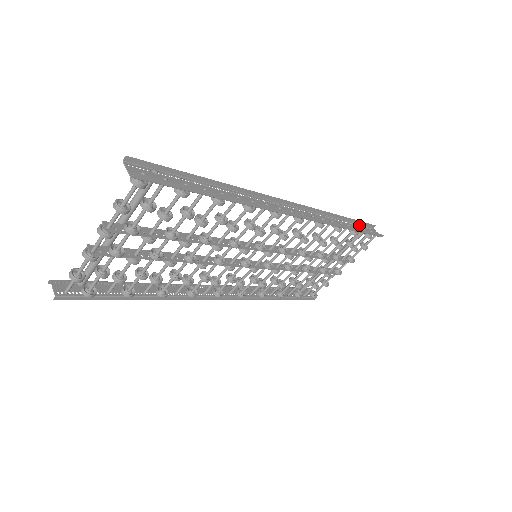
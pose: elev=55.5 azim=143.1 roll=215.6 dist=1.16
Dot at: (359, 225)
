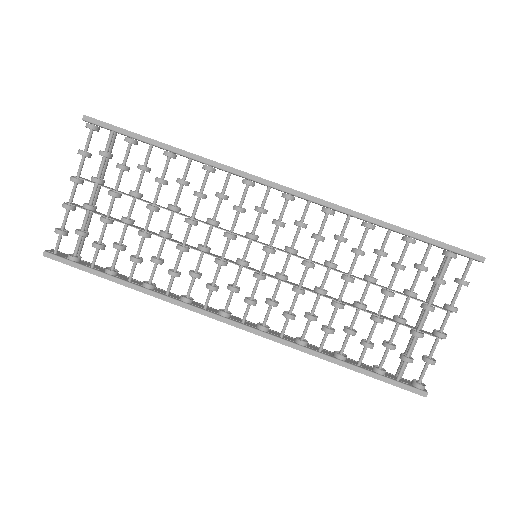
Dot at: occluded
